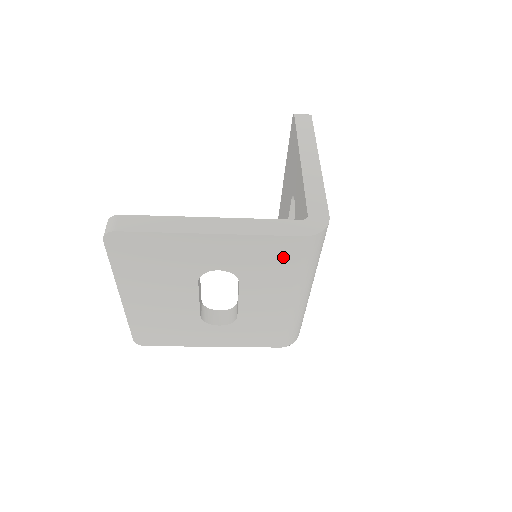
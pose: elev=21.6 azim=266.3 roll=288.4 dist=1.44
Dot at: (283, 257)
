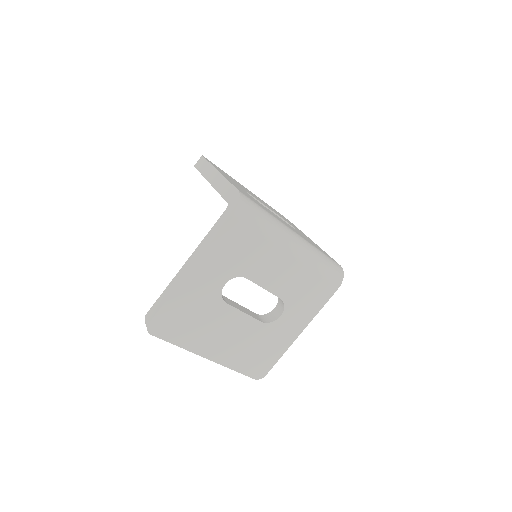
Dot at: (242, 238)
